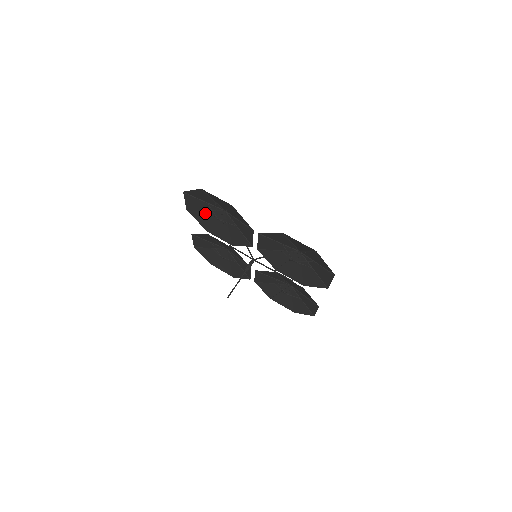
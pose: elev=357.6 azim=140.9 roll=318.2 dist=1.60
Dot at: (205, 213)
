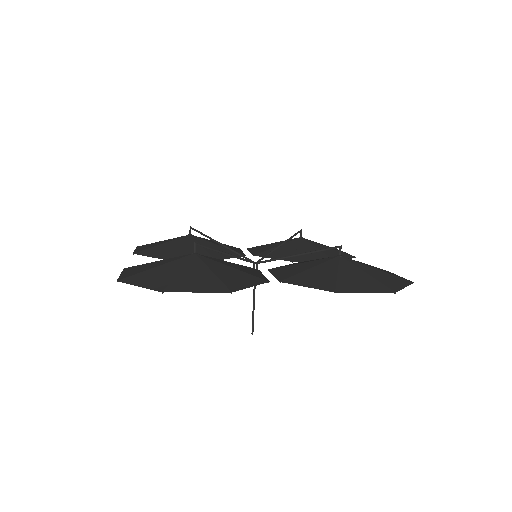
Dot at: occluded
